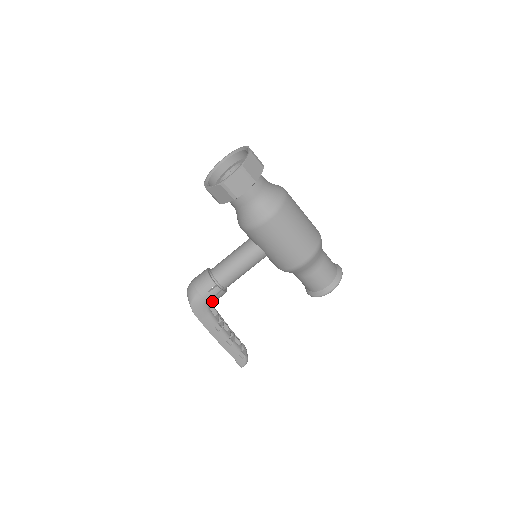
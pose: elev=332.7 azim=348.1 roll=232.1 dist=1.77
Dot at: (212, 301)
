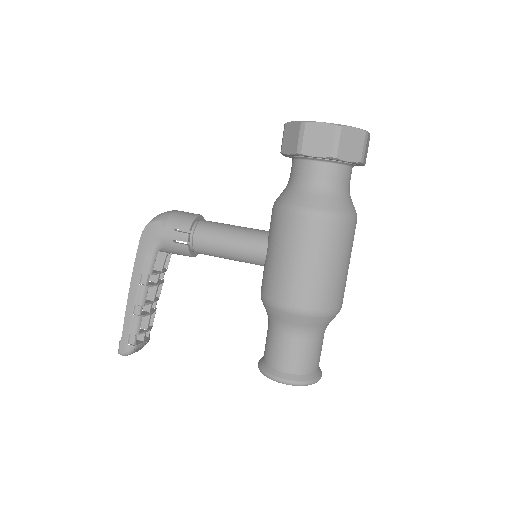
Dot at: (168, 245)
